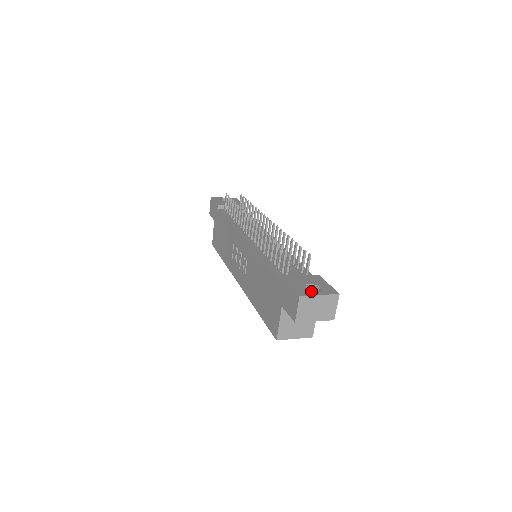
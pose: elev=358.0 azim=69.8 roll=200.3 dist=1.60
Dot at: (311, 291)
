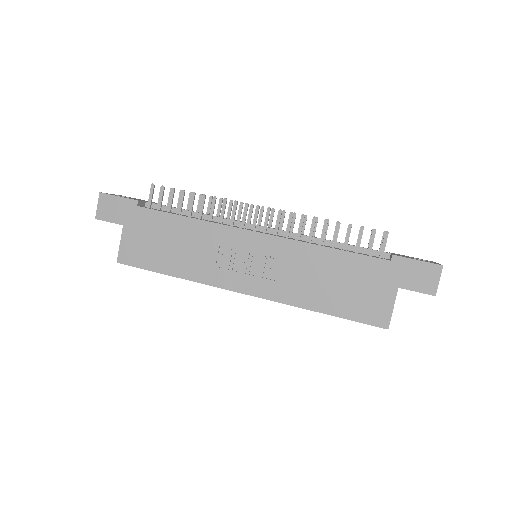
Dot at: occluded
